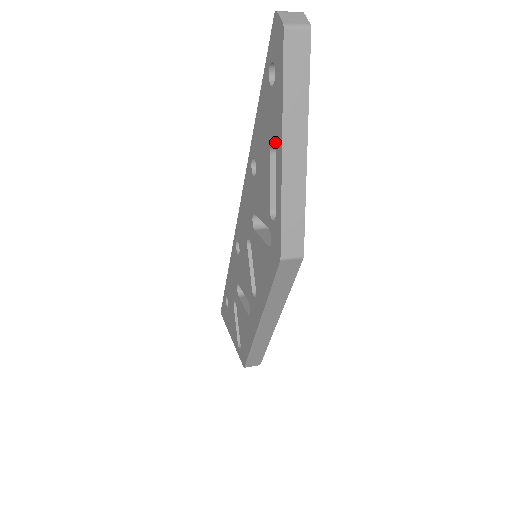
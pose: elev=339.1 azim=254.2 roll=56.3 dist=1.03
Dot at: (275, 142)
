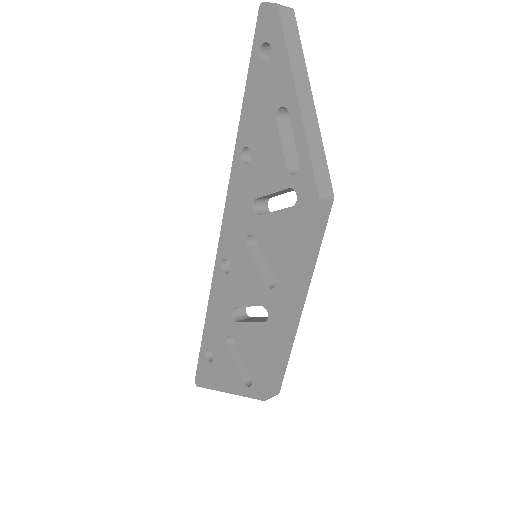
Dot at: (284, 101)
